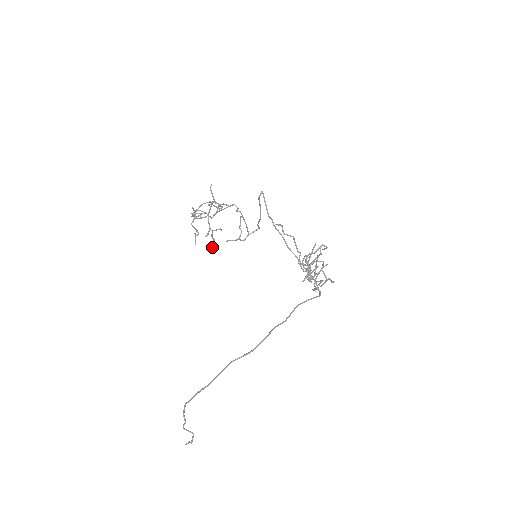
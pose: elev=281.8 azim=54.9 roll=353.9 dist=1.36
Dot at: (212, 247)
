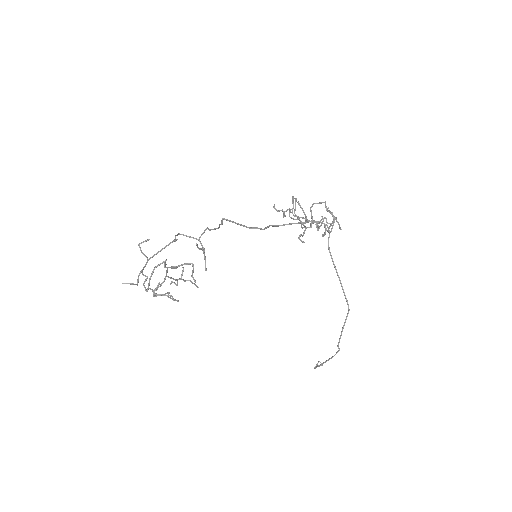
Dot at: (197, 287)
